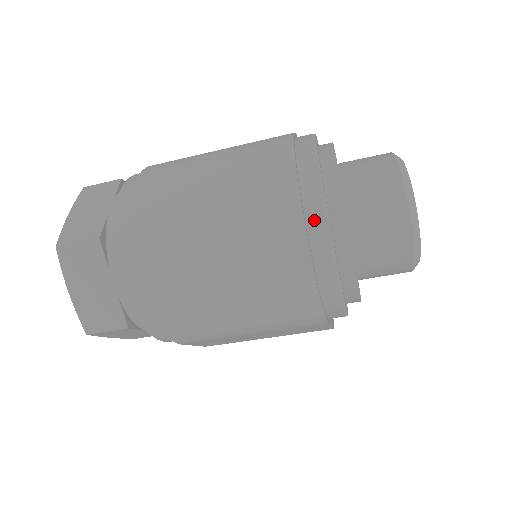
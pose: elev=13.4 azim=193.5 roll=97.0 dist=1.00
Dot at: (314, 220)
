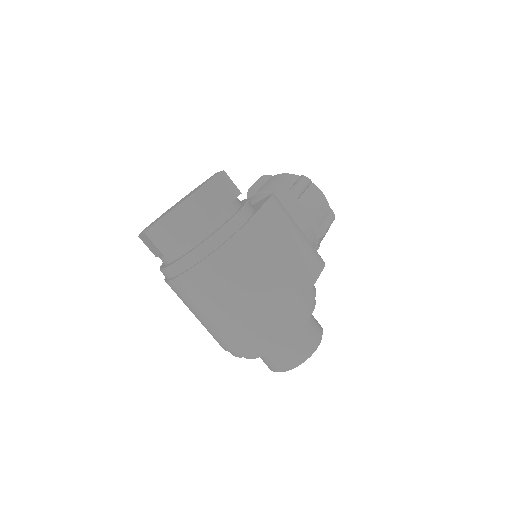
Dot at: (236, 353)
